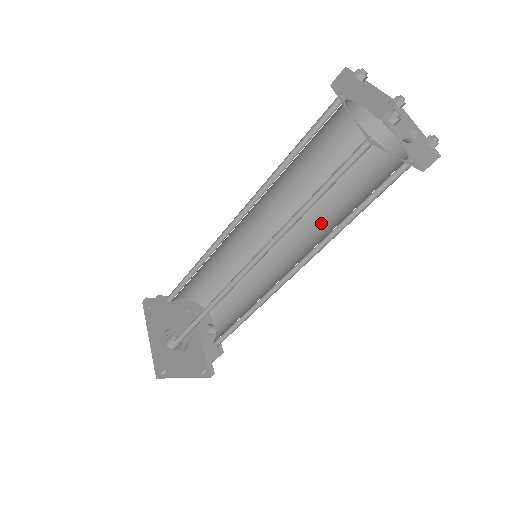
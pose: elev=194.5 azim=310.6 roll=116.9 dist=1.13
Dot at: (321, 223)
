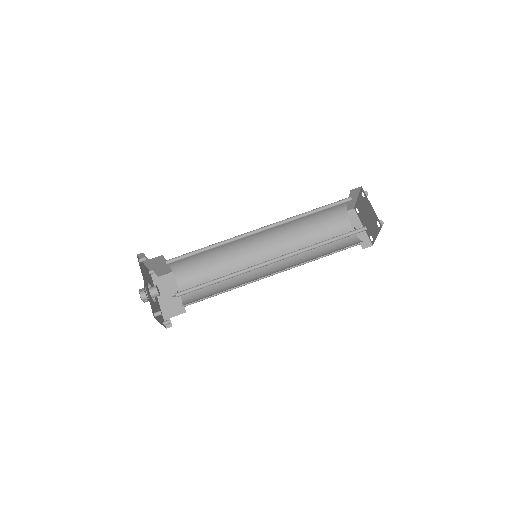
Dot at: occluded
